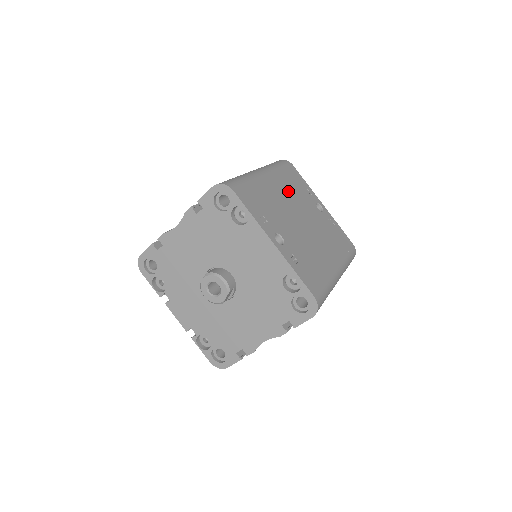
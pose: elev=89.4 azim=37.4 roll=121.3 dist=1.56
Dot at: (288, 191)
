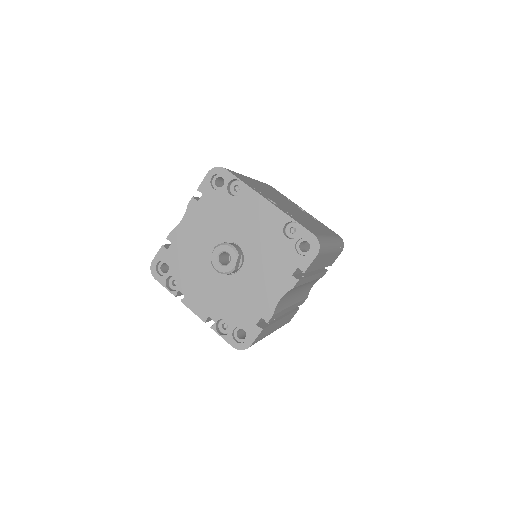
Dot at: (271, 191)
